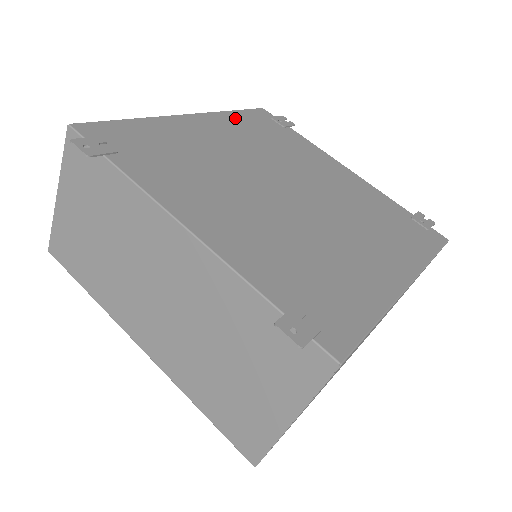
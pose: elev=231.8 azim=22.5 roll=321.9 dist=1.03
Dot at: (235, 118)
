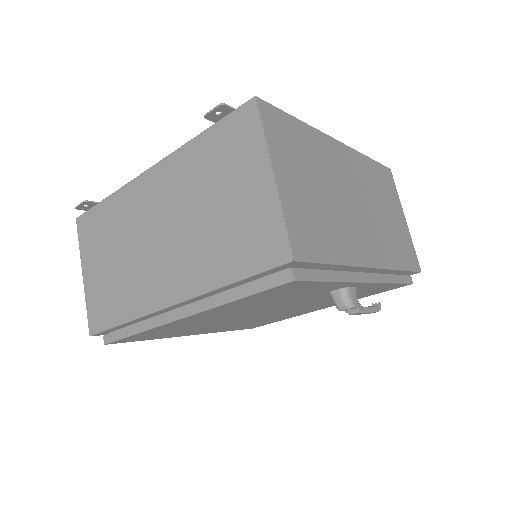
Dot at: occluded
